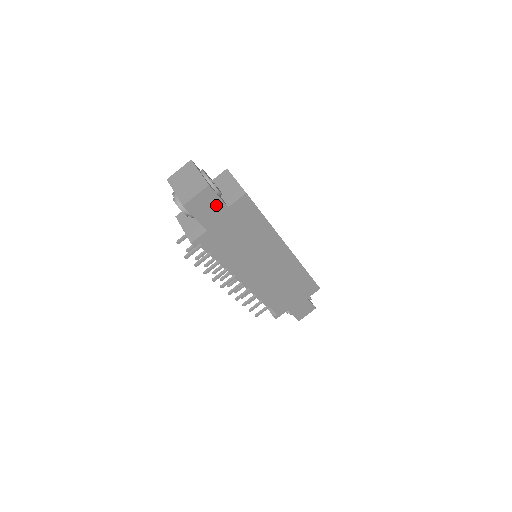
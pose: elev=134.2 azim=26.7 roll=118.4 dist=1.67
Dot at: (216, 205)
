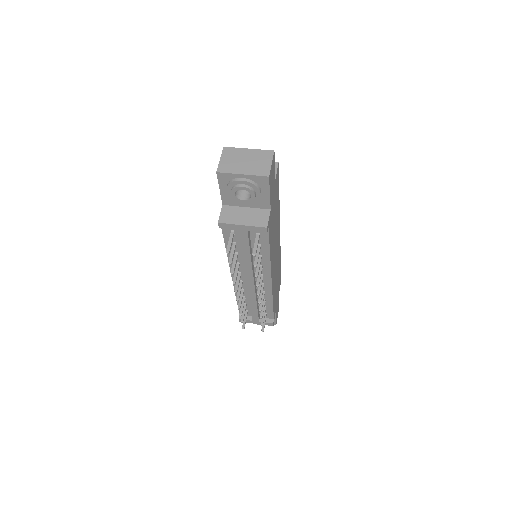
Dot at: (273, 177)
